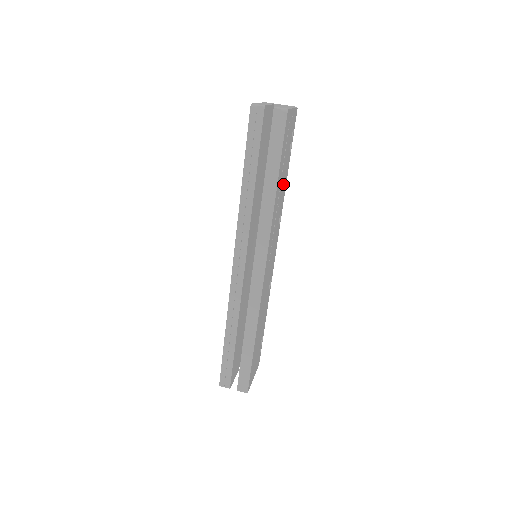
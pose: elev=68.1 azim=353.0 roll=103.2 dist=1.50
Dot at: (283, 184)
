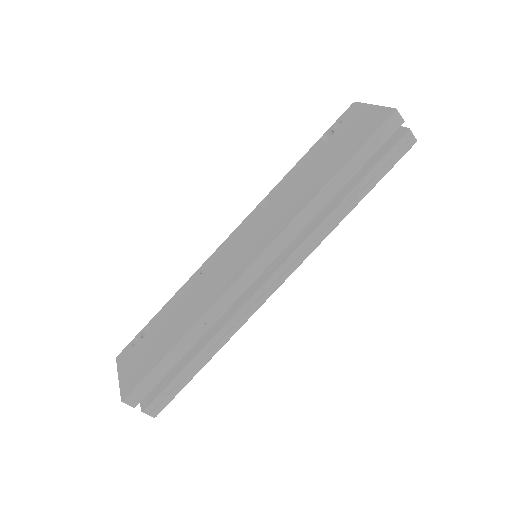
Dot at: occluded
